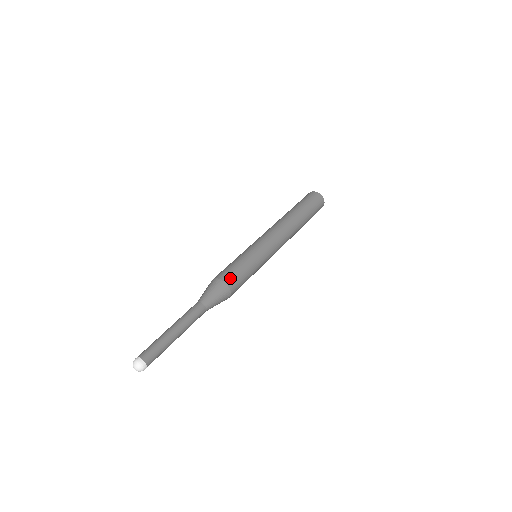
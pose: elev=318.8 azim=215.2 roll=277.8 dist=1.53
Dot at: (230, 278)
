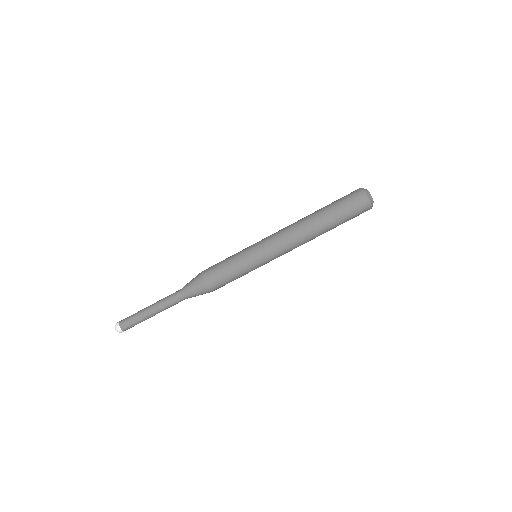
Dot at: (216, 286)
